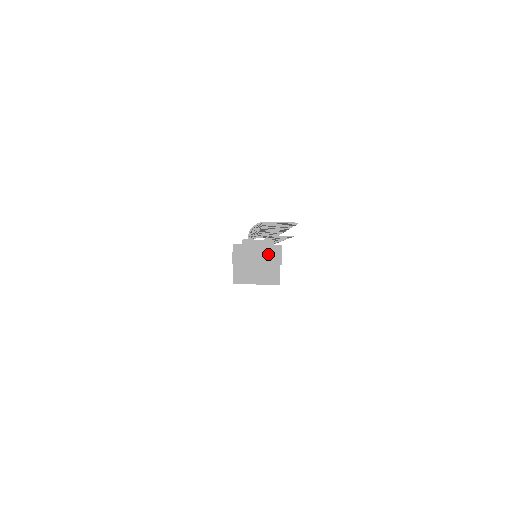
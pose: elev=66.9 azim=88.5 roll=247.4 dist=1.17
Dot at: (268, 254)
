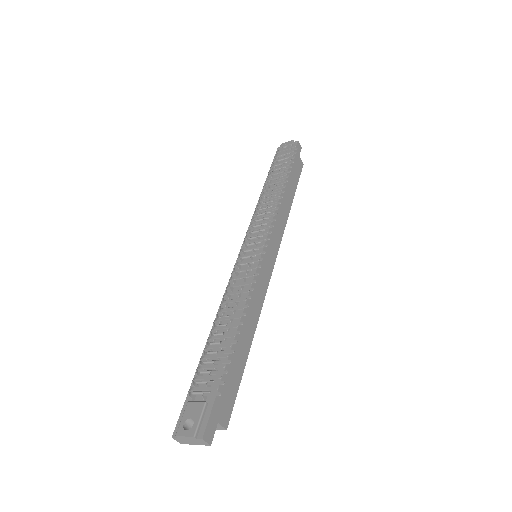
Dot at: (197, 442)
